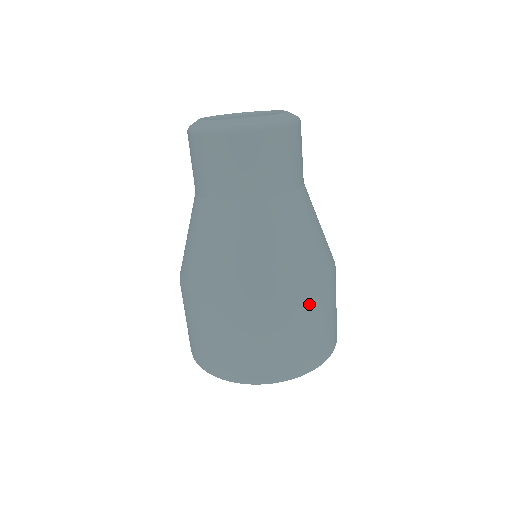
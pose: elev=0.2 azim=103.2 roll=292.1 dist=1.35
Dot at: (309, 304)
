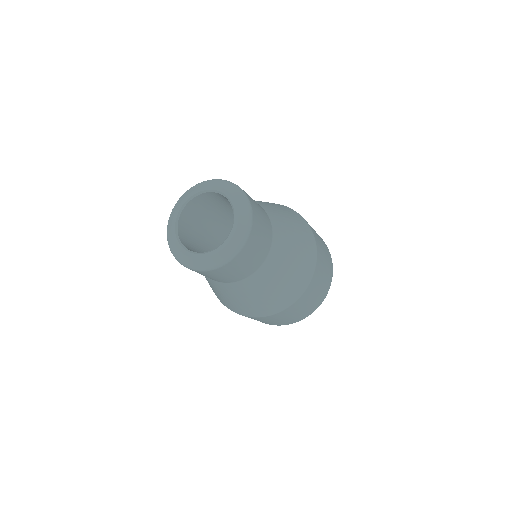
Dot at: (294, 307)
